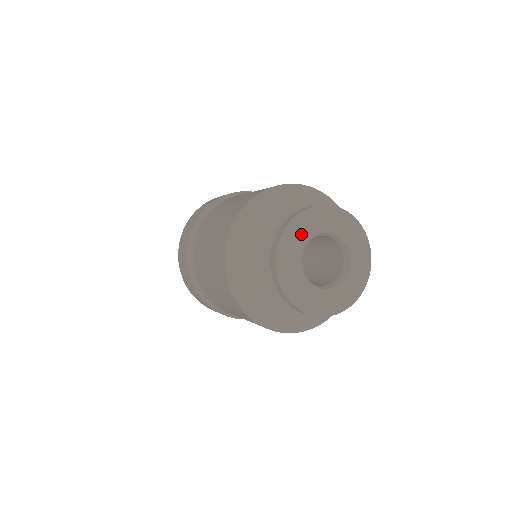
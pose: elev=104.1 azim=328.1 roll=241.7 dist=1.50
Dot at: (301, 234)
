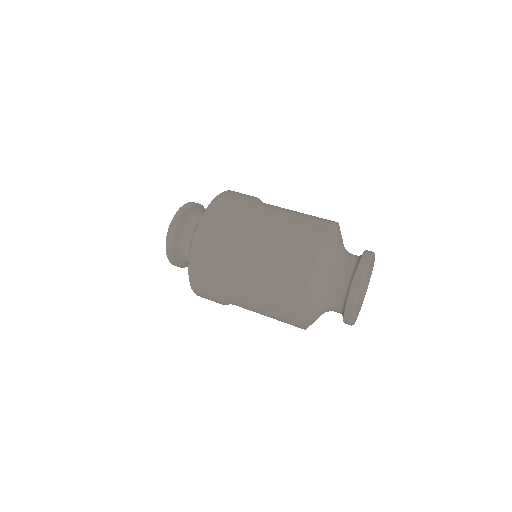
Dot at: (357, 305)
